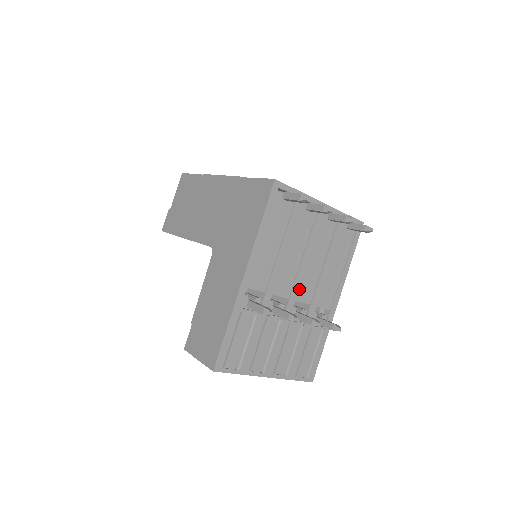
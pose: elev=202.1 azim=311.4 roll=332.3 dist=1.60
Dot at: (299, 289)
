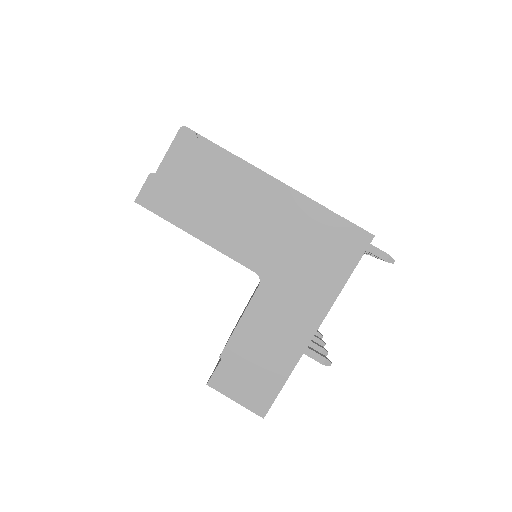
Dot at: occluded
